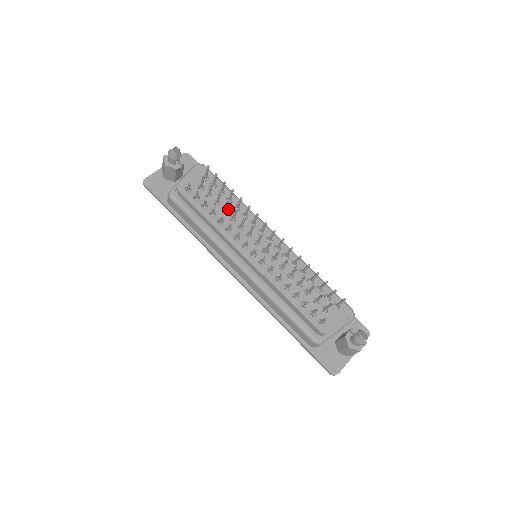
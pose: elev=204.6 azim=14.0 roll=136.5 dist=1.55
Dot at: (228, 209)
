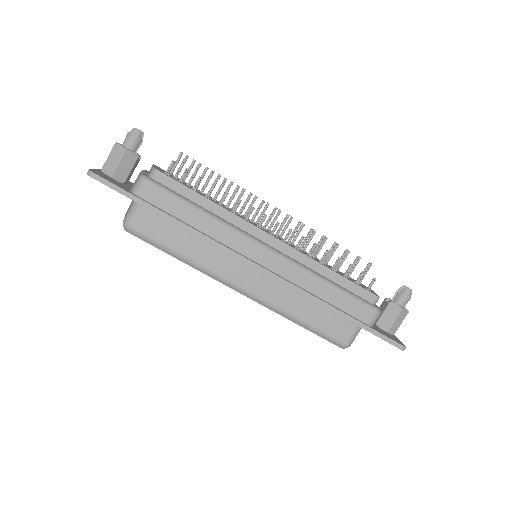
Dot at: (215, 200)
